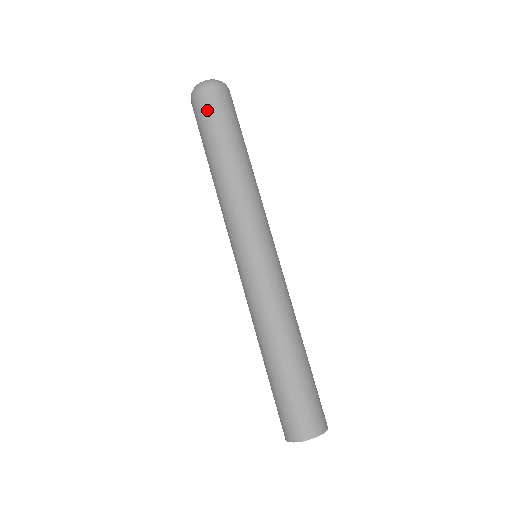
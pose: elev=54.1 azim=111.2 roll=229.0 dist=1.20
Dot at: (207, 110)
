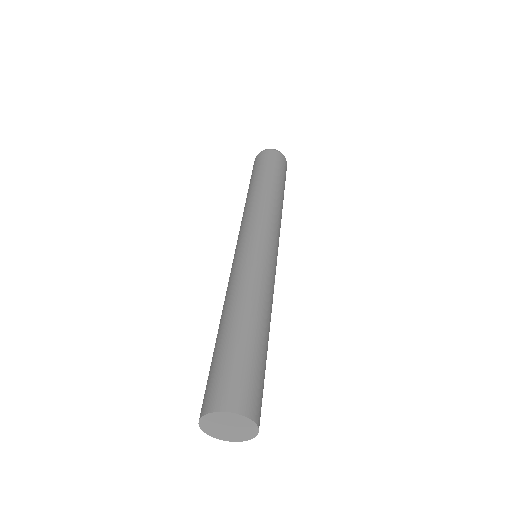
Dot at: (278, 161)
